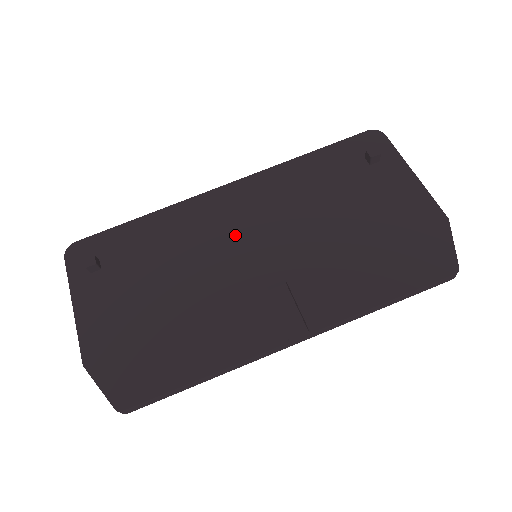
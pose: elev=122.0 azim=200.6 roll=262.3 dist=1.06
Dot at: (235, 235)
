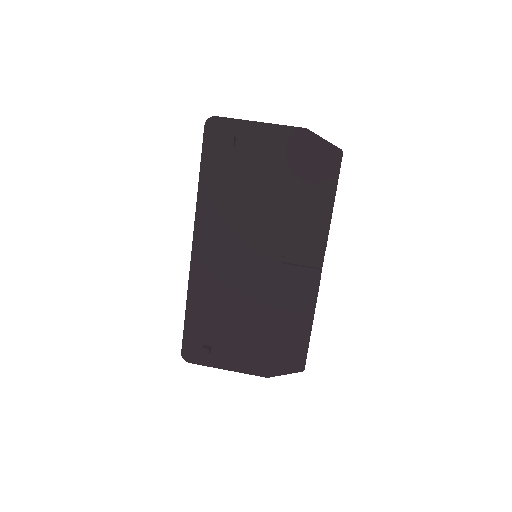
Dot at: (235, 261)
